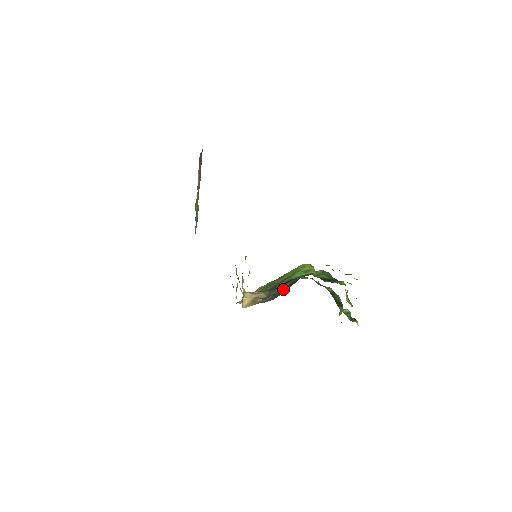
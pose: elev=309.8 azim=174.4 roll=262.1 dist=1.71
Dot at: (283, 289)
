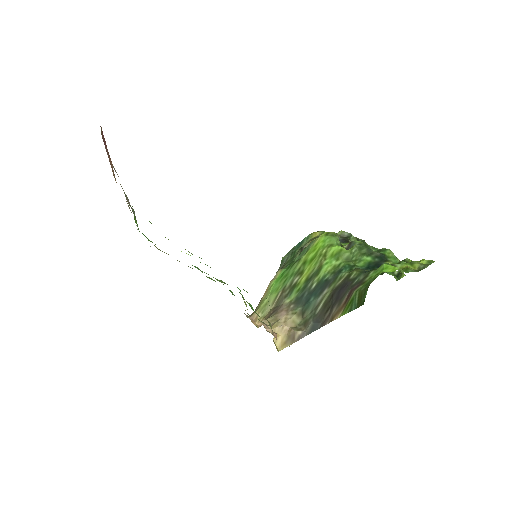
Dot at: (324, 306)
